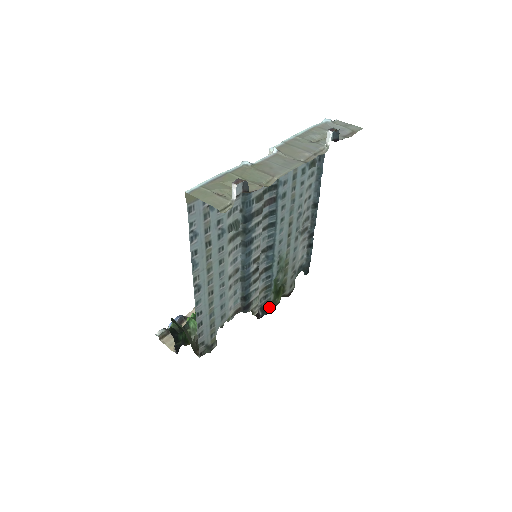
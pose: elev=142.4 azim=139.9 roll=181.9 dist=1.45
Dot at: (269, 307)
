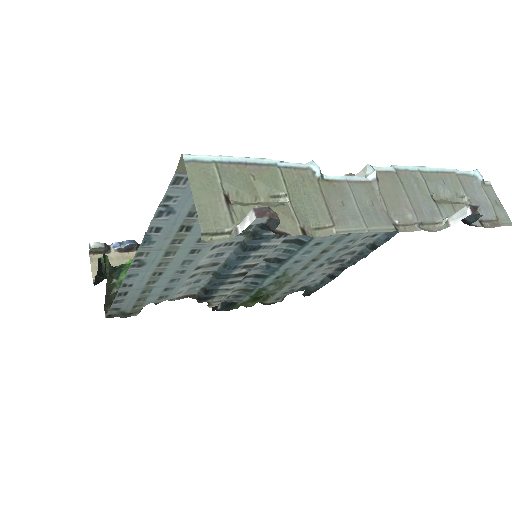
Dot at: (235, 306)
